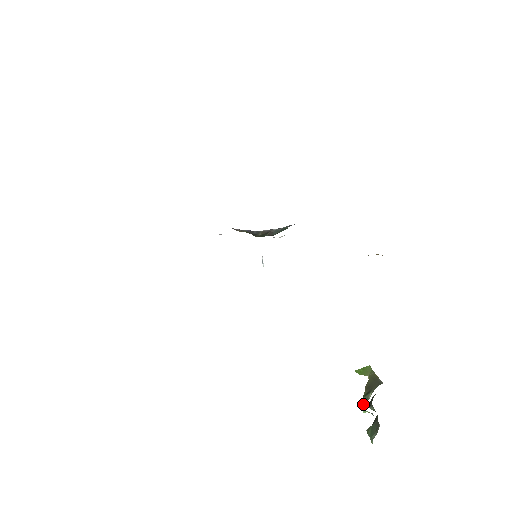
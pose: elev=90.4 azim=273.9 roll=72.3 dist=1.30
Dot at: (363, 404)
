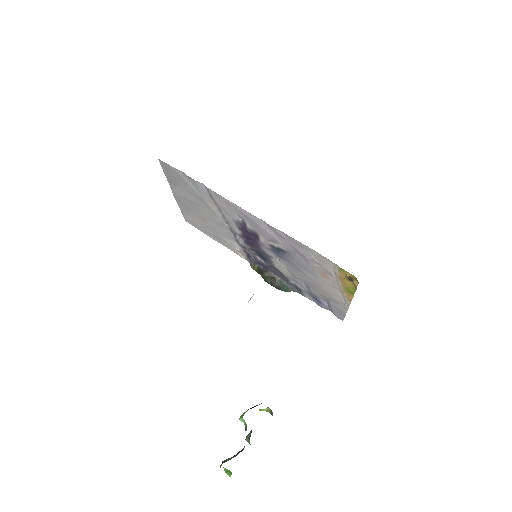
Dot at: occluded
